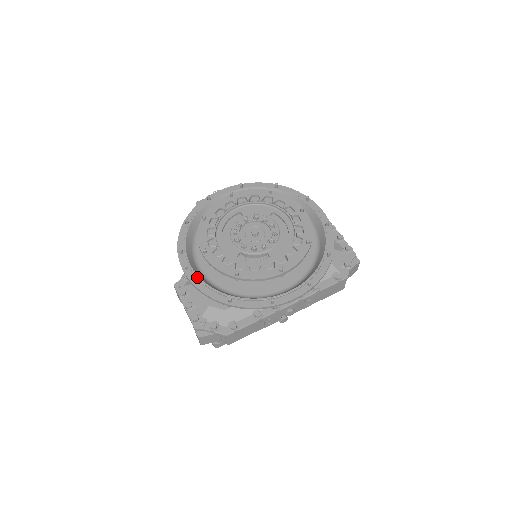
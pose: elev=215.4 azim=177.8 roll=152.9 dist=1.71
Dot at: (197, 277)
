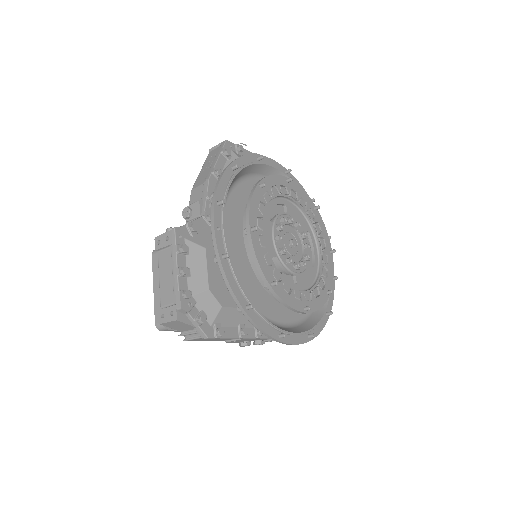
Dot at: (227, 251)
